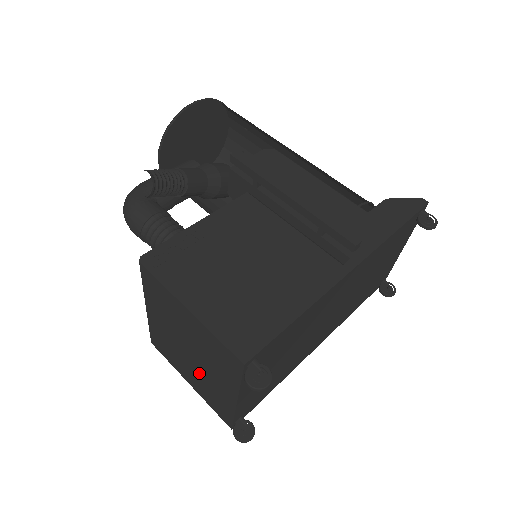
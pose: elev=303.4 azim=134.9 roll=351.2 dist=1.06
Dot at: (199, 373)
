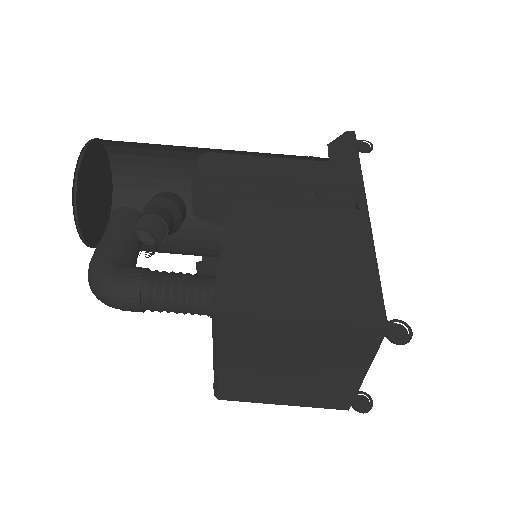
Dot at: (305, 382)
